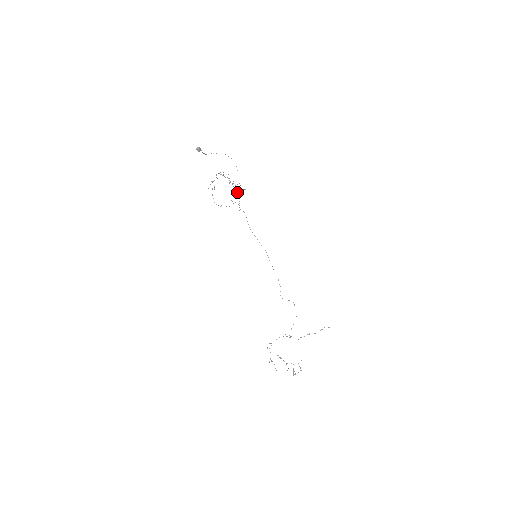
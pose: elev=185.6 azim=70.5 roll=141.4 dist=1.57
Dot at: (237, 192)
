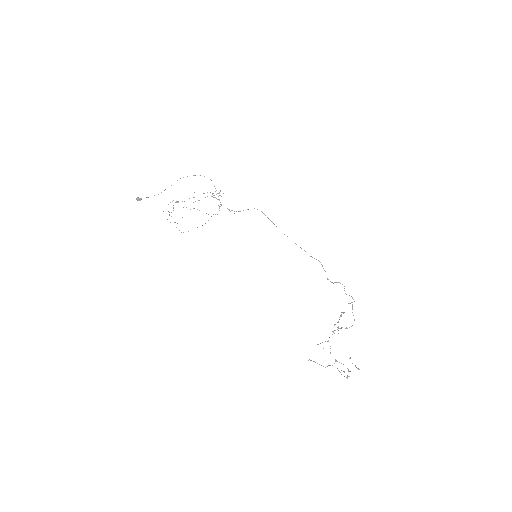
Dot at: occluded
